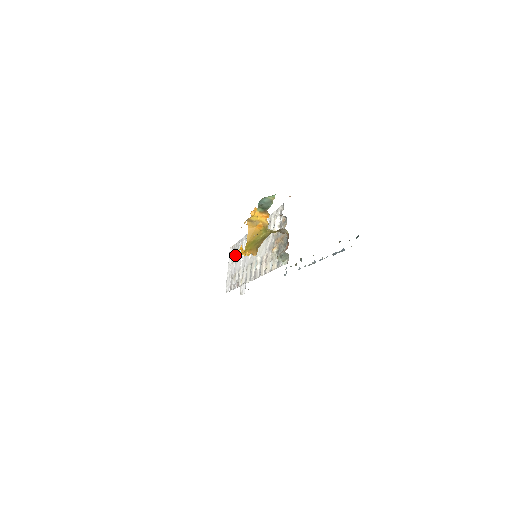
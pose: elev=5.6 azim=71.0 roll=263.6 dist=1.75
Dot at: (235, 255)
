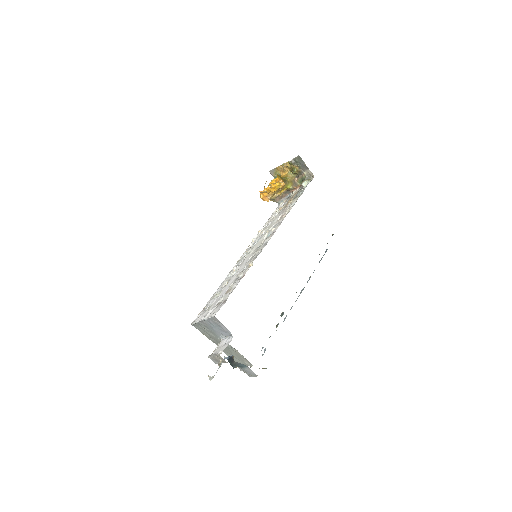
Dot at: (213, 300)
